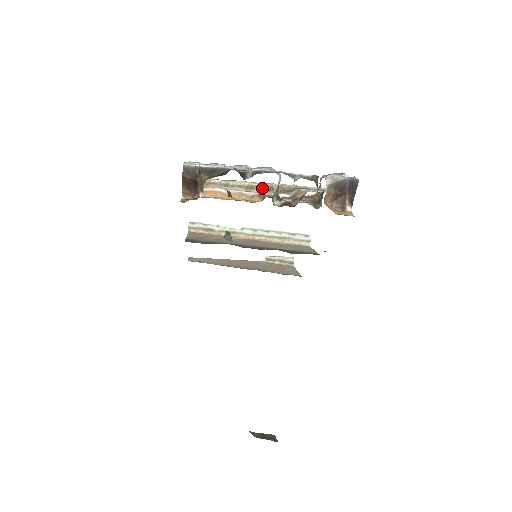
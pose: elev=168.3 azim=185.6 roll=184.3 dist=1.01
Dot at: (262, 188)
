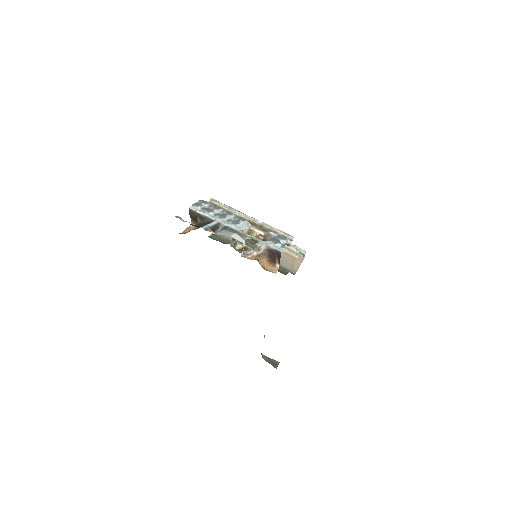
Dot at: (251, 222)
